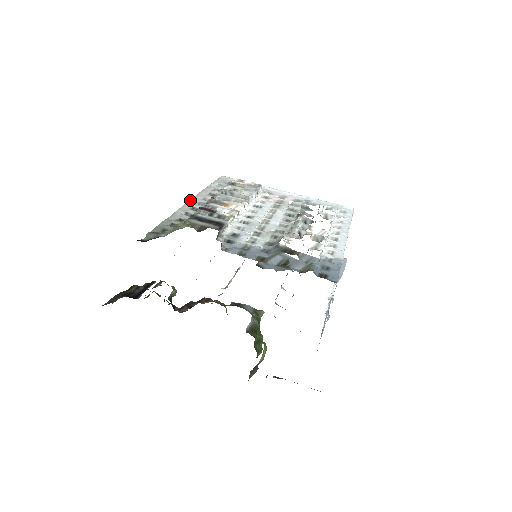
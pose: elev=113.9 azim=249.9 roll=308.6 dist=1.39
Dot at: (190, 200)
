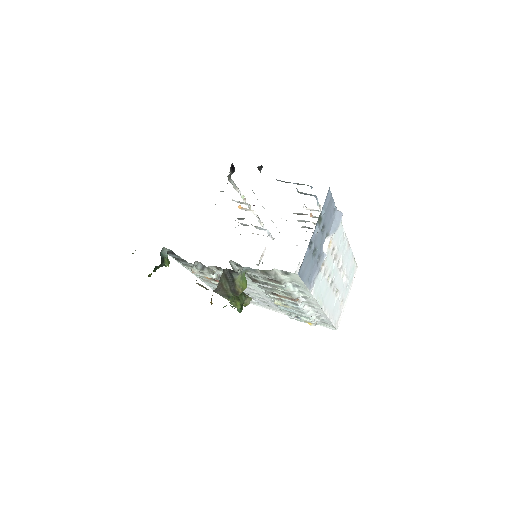
Dot at: occluded
